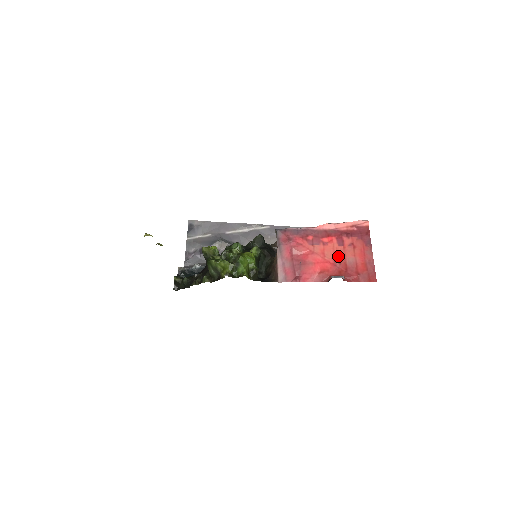
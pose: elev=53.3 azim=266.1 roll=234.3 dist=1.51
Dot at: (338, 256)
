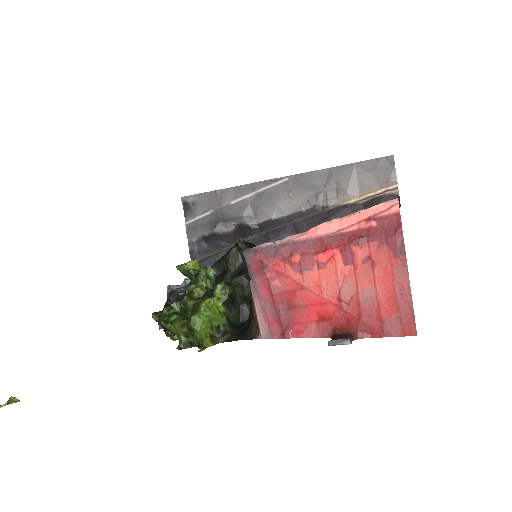
Dot at: (344, 288)
